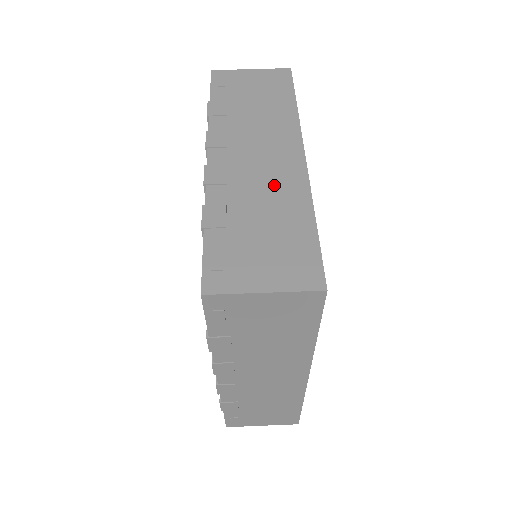
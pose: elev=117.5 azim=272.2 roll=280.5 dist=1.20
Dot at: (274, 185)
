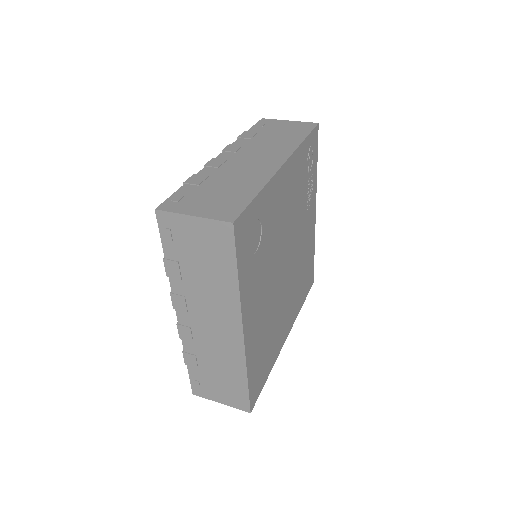
Dot at: (248, 173)
